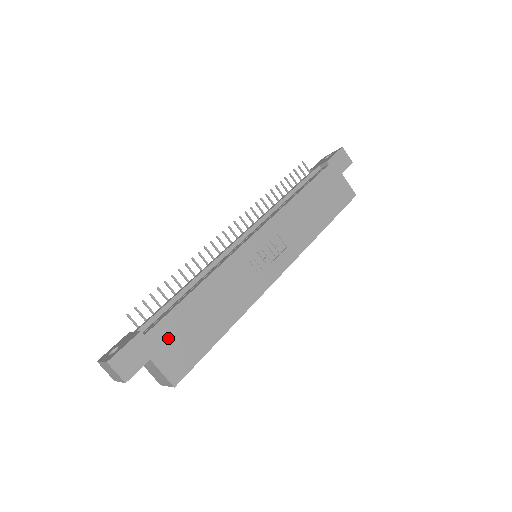
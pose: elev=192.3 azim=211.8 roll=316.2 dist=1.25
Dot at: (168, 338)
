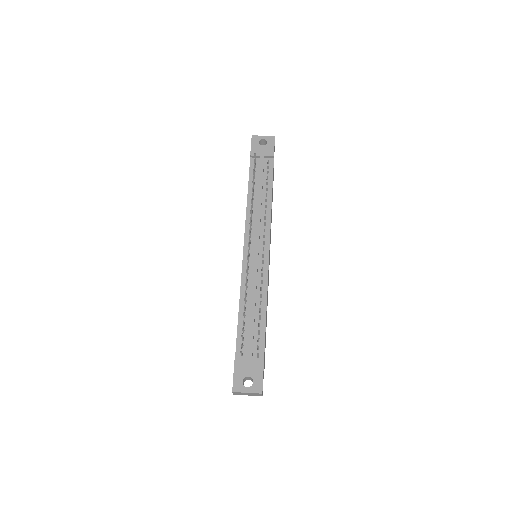
Dot at: occluded
